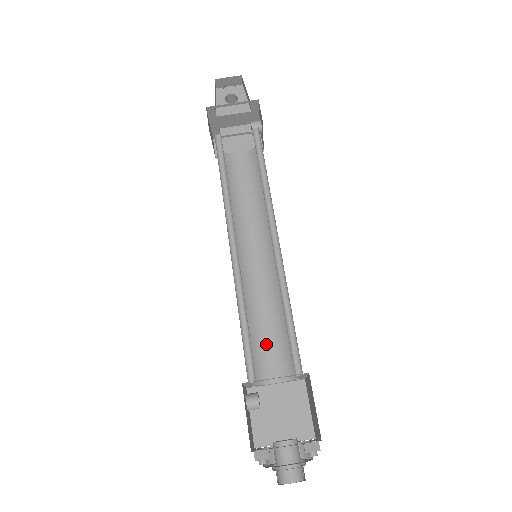
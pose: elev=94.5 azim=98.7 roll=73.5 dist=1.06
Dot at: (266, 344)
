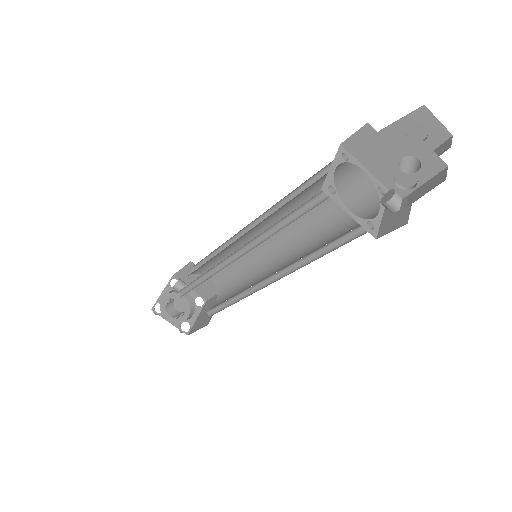
Dot at: occluded
